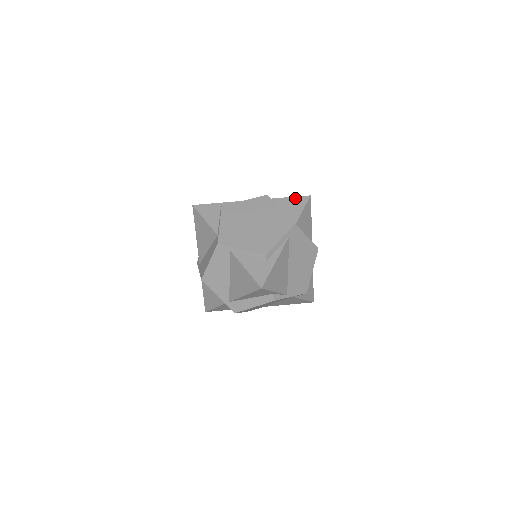
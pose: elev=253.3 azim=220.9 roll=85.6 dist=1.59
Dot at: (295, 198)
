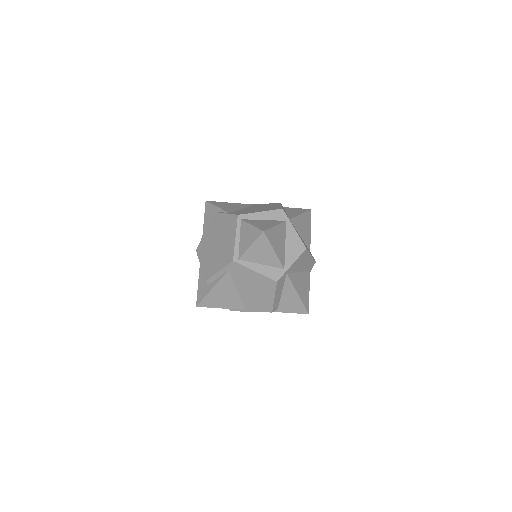
Dot at: (253, 228)
